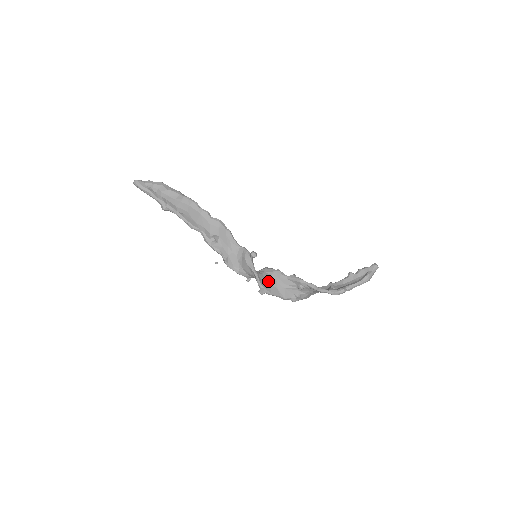
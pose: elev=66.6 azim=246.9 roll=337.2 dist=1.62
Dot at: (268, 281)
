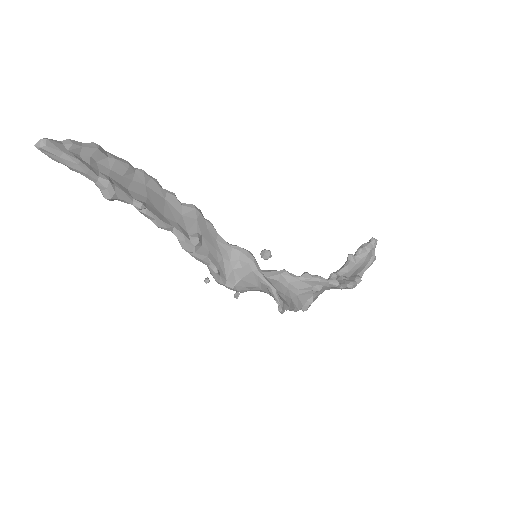
Dot at: (279, 290)
